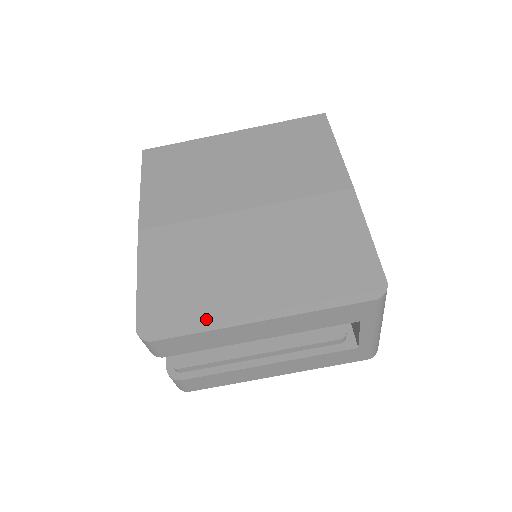
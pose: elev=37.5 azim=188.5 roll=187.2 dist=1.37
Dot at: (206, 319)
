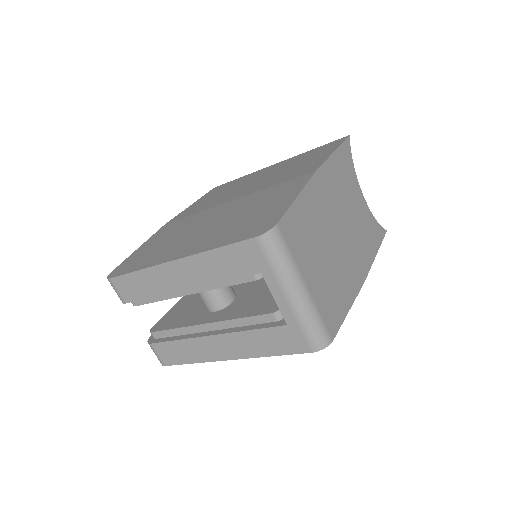
Dot at: (146, 263)
